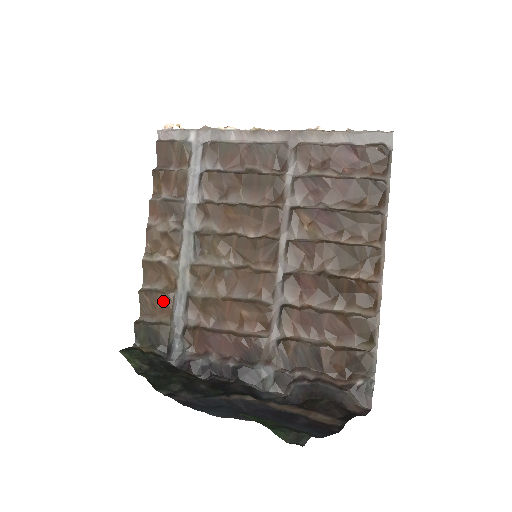
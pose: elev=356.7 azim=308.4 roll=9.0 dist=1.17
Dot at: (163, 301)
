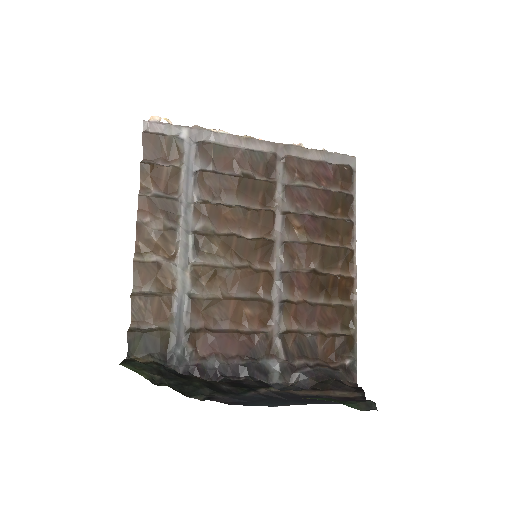
Dot at: (160, 305)
